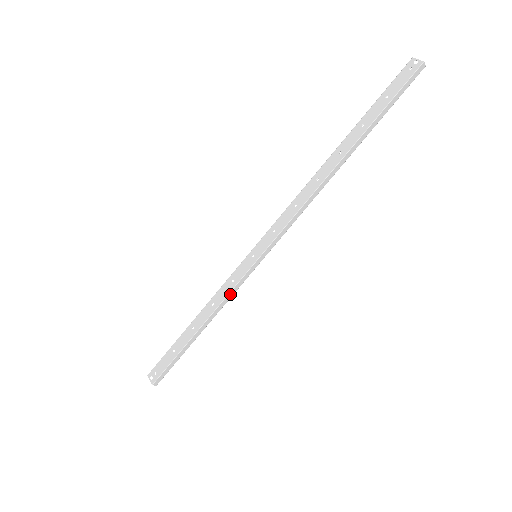
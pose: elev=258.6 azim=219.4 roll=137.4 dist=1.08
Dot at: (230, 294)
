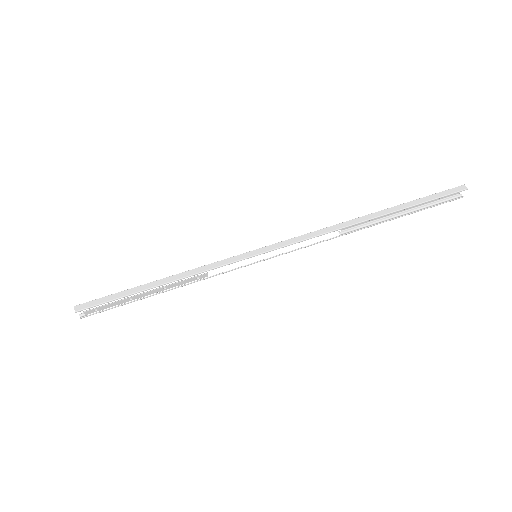
Dot at: (210, 266)
